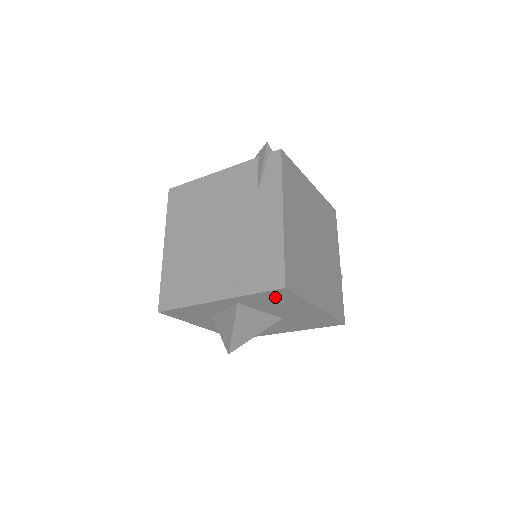
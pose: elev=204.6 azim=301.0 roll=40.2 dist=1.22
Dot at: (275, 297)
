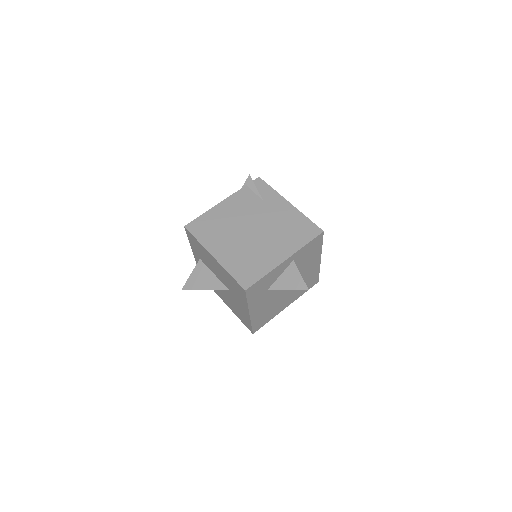
Dot at: (313, 246)
